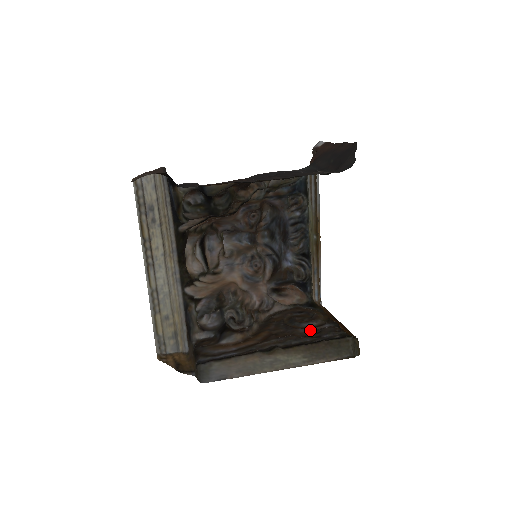
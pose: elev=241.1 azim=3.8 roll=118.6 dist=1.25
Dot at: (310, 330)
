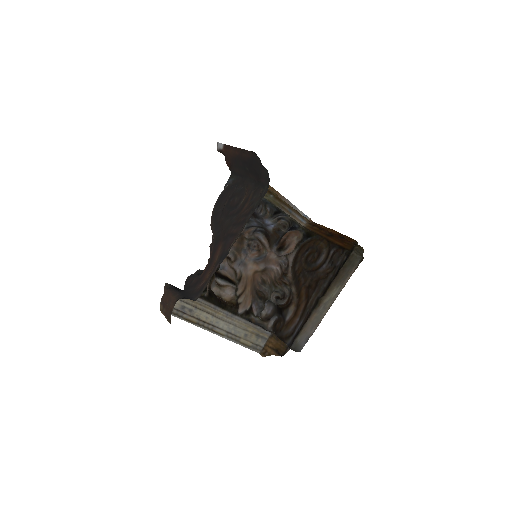
Dot at: (326, 265)
